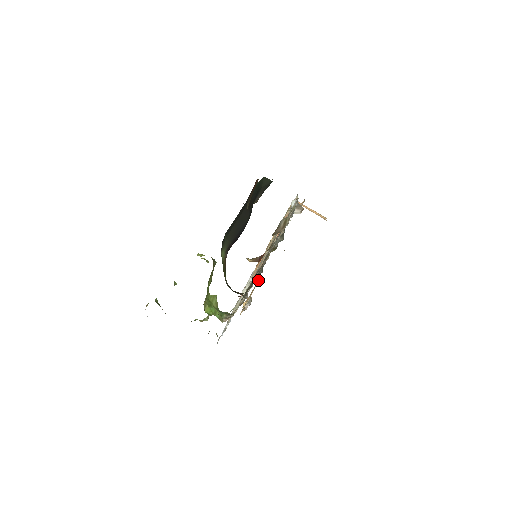
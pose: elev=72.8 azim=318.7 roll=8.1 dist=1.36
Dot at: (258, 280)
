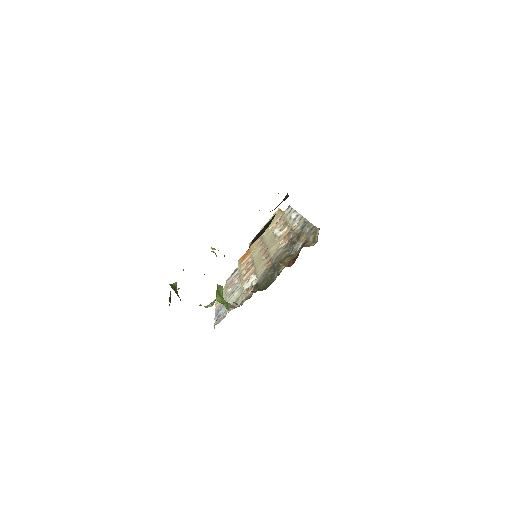
Dot at: occluded
